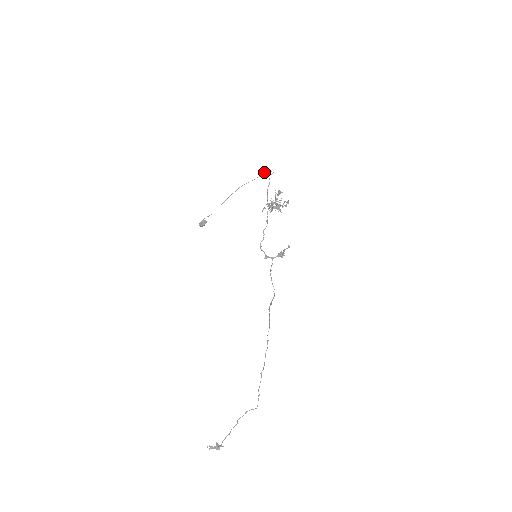
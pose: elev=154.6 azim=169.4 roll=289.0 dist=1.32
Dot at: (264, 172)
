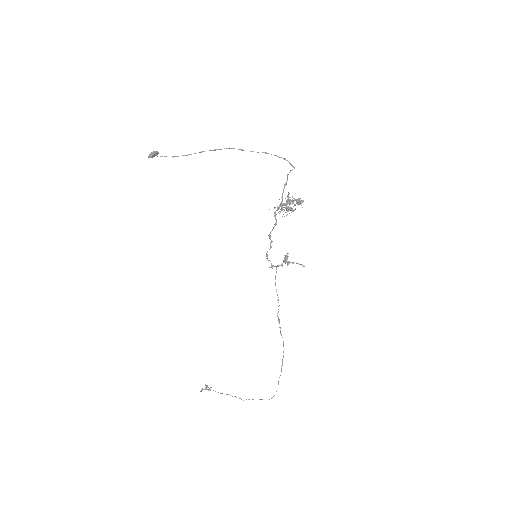
Dot at: (277, 156)
